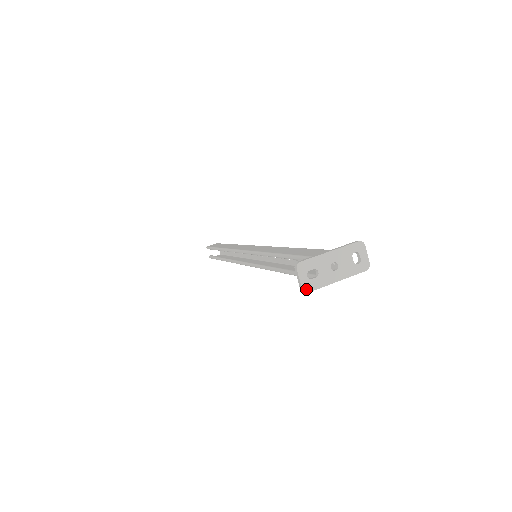
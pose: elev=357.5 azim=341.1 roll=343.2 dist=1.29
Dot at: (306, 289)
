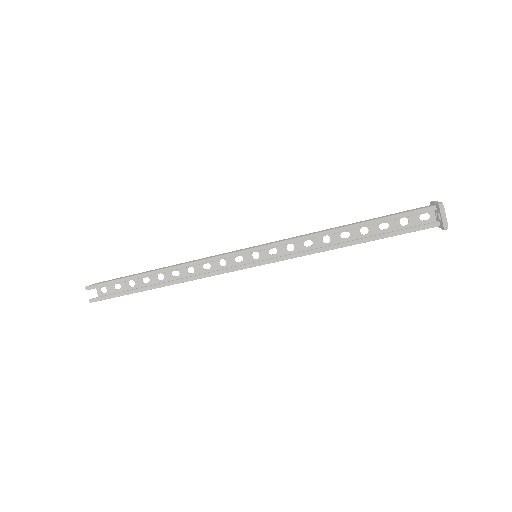
Dot at: occluded
